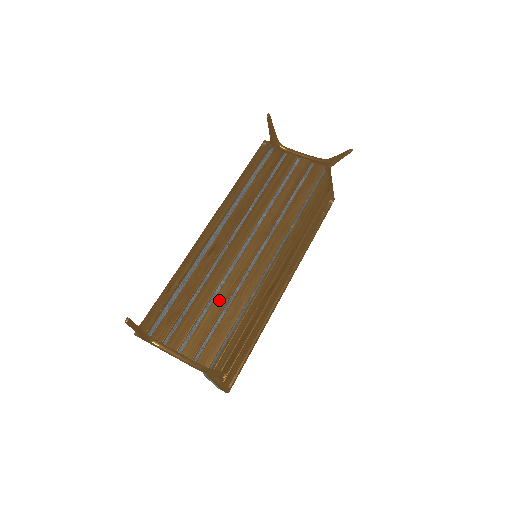
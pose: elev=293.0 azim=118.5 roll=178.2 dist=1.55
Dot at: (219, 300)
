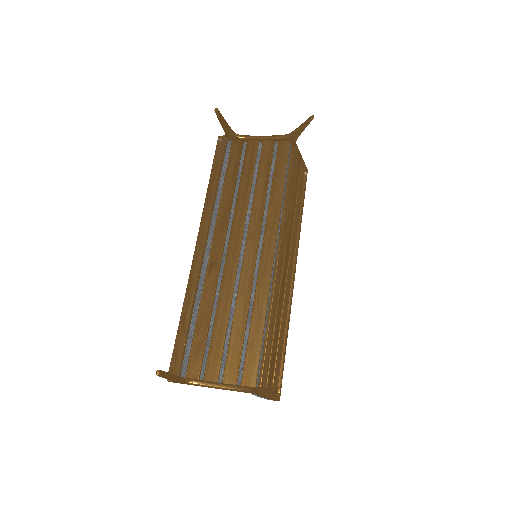
Dot at: (238, 315)
